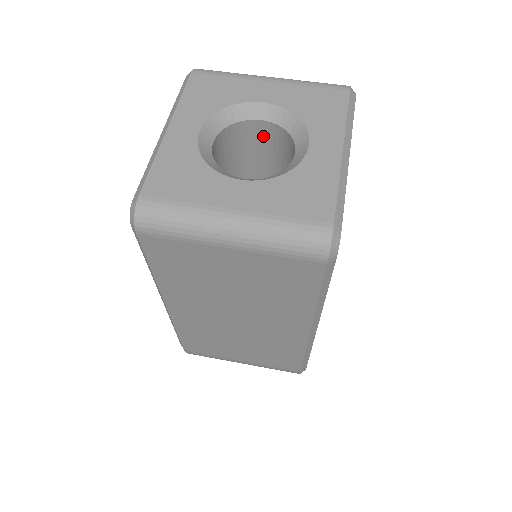
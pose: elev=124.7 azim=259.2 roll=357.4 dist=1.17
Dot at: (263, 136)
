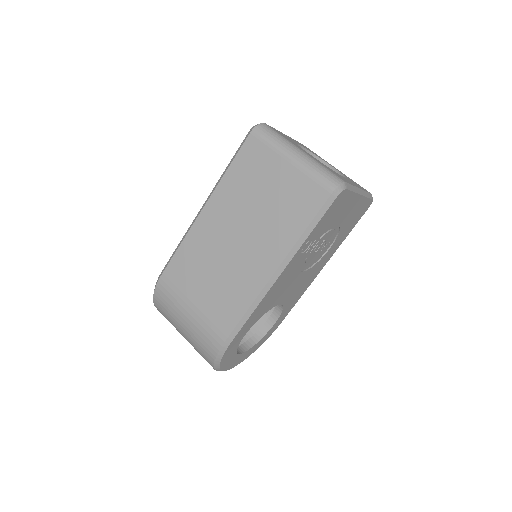
Dot at: occluded
